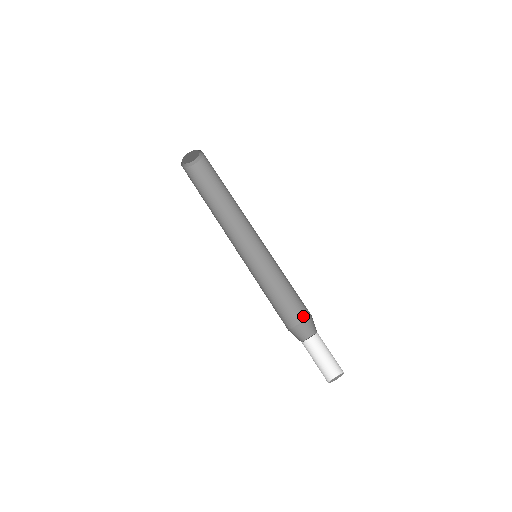
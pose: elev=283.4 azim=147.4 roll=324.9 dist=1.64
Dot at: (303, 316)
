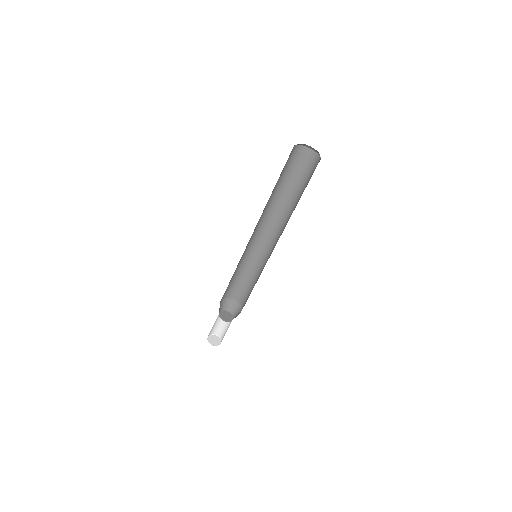
Dot at: (239, 300)
